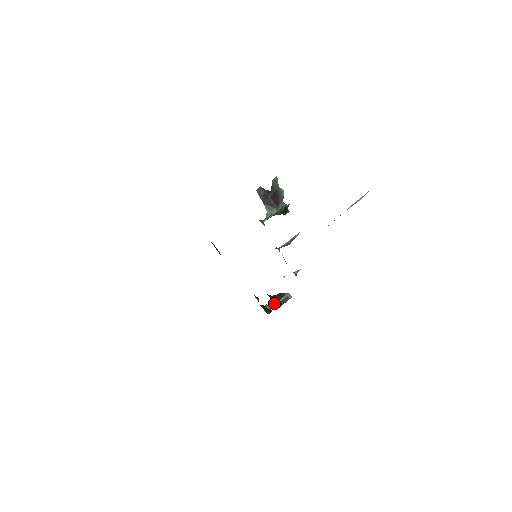
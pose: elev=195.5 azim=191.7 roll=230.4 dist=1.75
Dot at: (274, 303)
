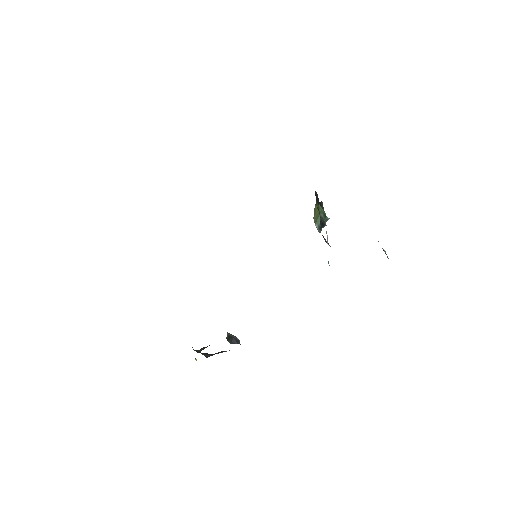
Dot at: occluded
